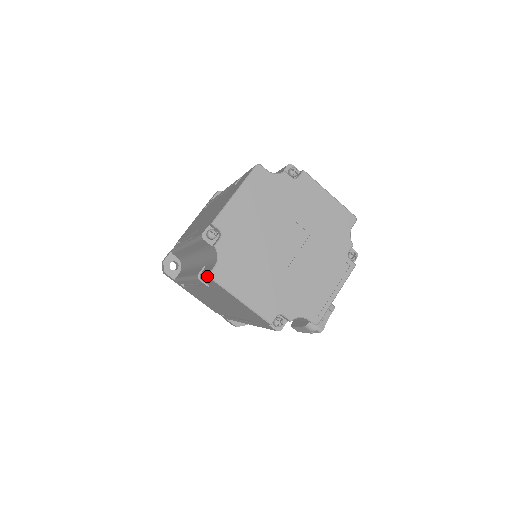
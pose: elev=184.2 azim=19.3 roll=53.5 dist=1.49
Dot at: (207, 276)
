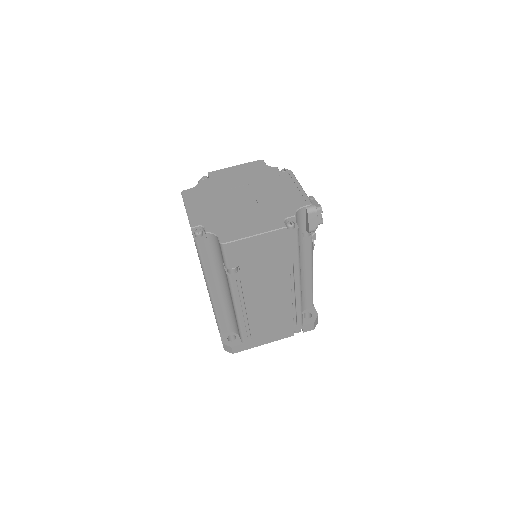
Dot at: (222, 249)
